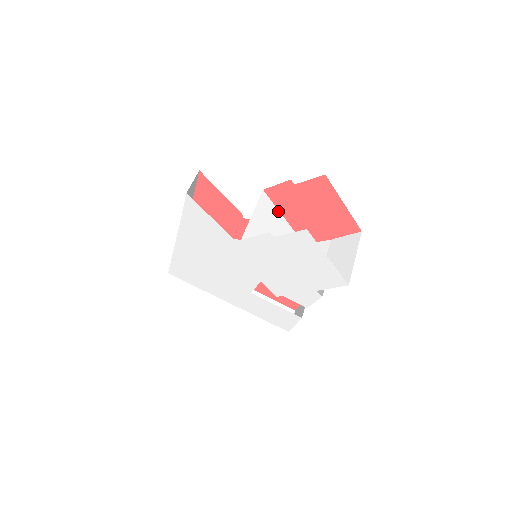
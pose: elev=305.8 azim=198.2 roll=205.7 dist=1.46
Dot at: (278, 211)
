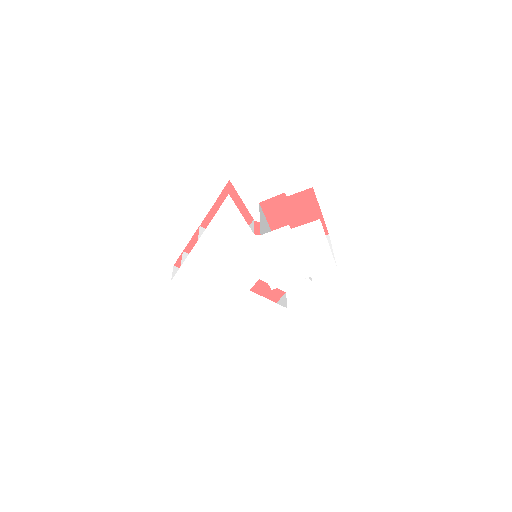
Dot at: (267, 221)
